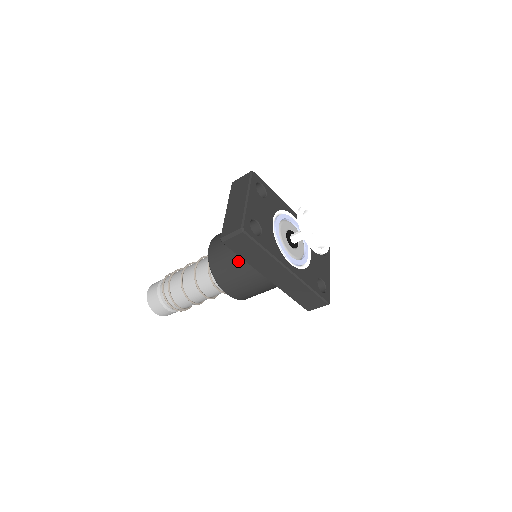
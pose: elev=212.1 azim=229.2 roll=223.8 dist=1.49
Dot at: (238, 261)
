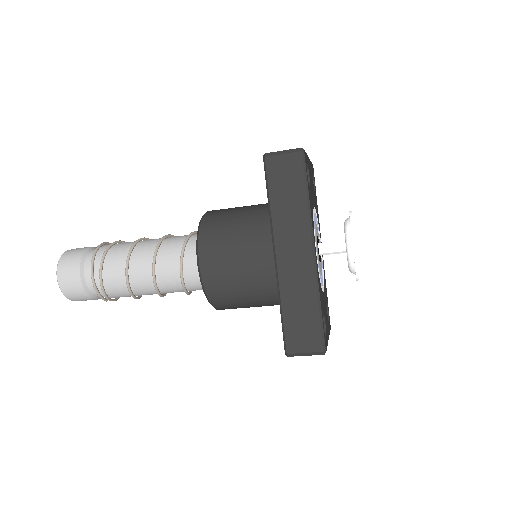
Dot at: (249, 219)
